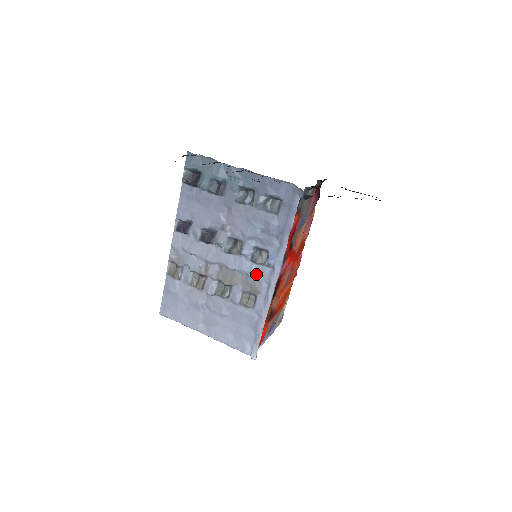
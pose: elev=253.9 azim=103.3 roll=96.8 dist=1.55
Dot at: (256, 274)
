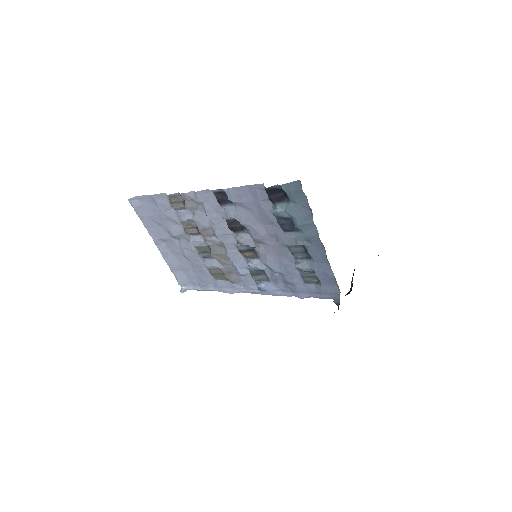
Dot at: (243, 276)
